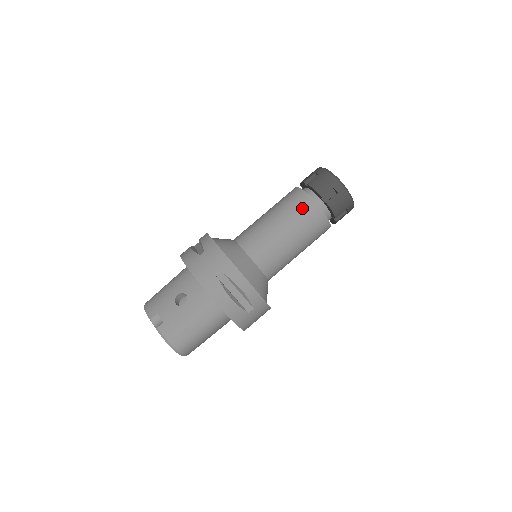
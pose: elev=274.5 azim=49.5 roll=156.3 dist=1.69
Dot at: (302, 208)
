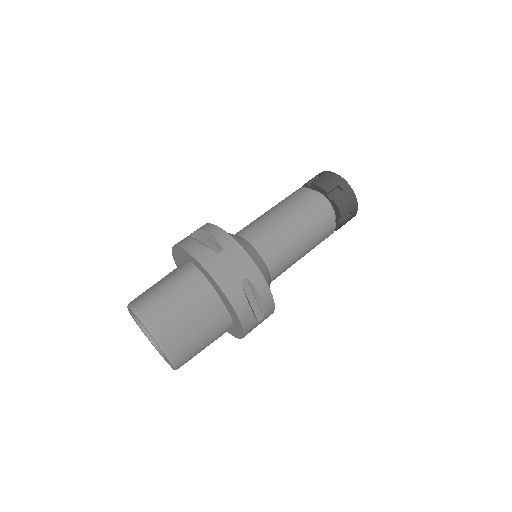
Dot at: occluded
